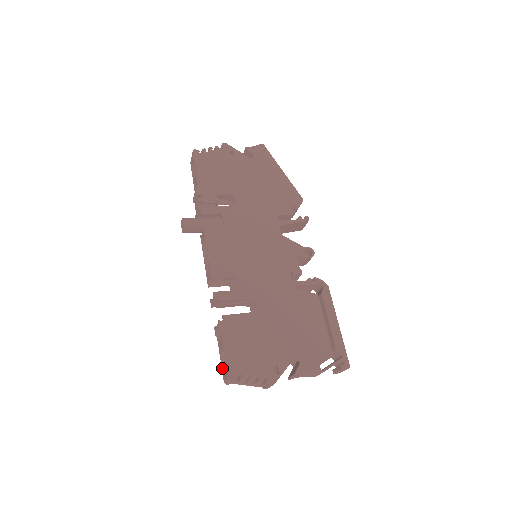
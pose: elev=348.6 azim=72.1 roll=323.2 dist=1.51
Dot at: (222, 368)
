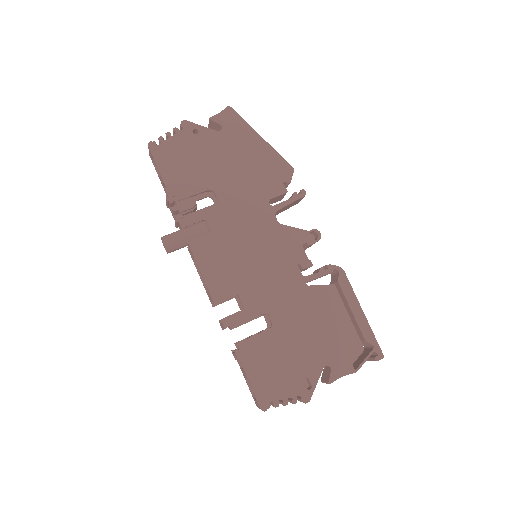
Dot at: (251, 393)
